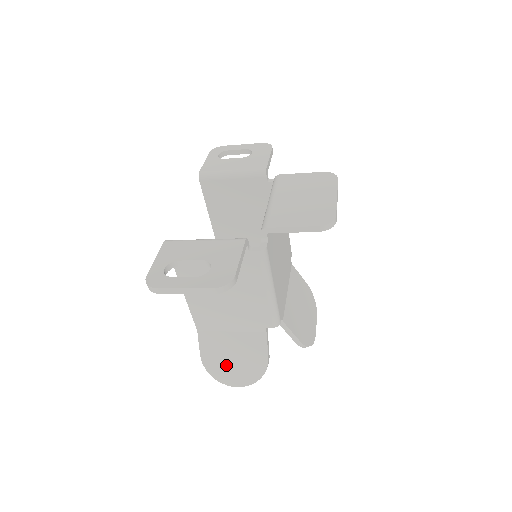
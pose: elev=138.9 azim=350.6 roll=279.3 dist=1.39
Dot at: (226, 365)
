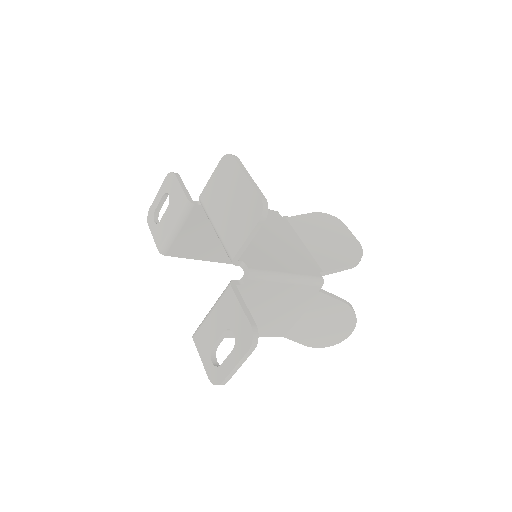
Dot at: (326, 333)
